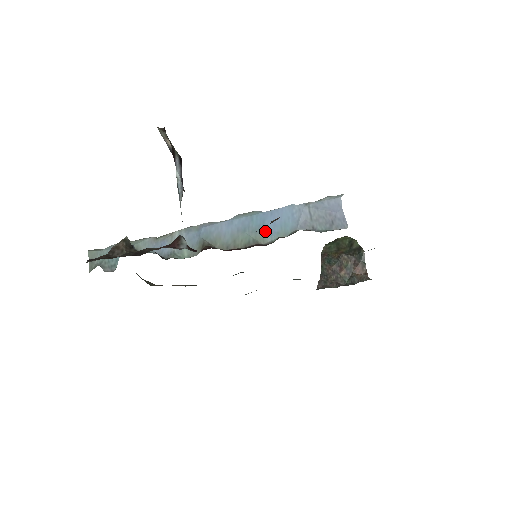
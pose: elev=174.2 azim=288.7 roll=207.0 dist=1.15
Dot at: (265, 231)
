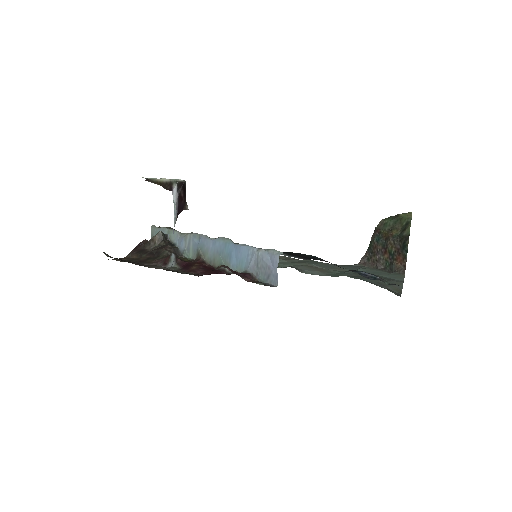
Dot at: (230, 261)
